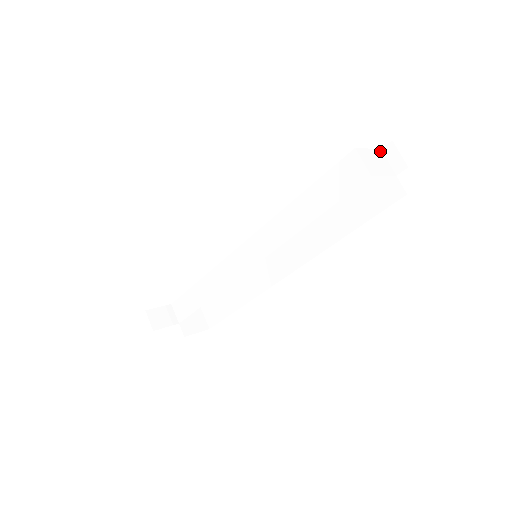
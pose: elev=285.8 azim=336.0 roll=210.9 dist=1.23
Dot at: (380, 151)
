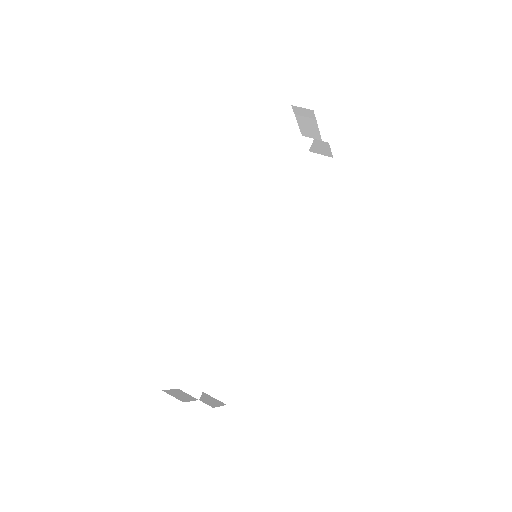
Dot at: occluded
